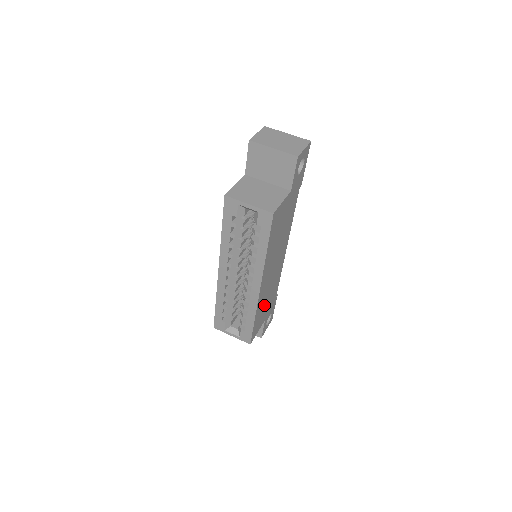
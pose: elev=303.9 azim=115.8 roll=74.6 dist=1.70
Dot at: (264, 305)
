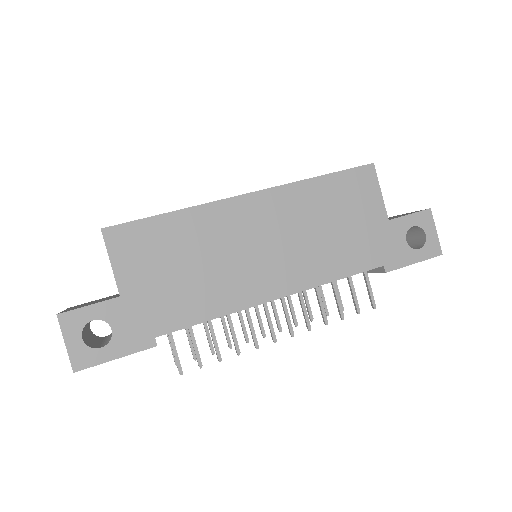
Dot at: (181, 255)
